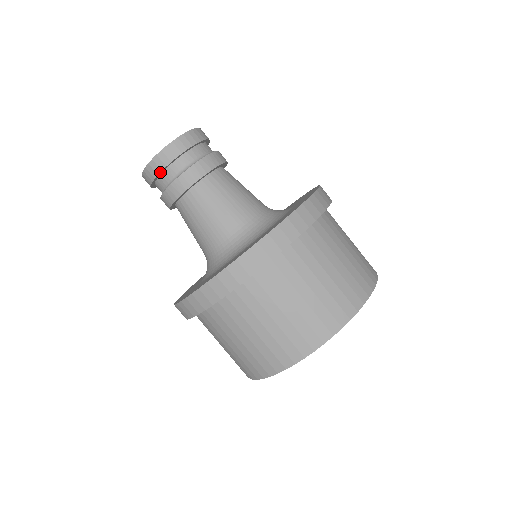
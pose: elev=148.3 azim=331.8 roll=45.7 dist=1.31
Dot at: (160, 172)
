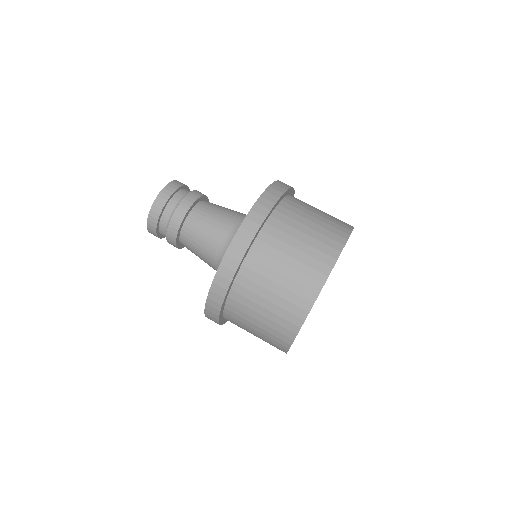
Dot at: (166, 202)
